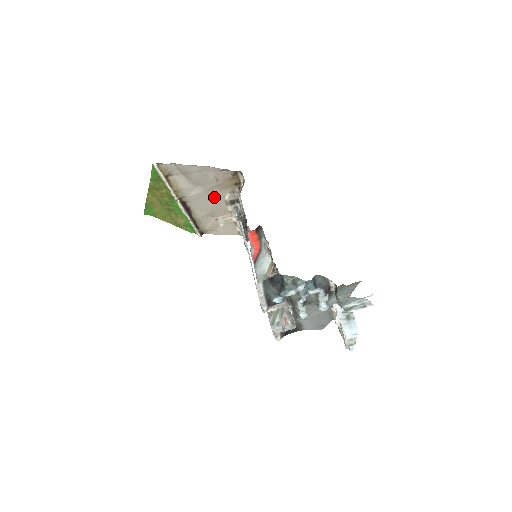
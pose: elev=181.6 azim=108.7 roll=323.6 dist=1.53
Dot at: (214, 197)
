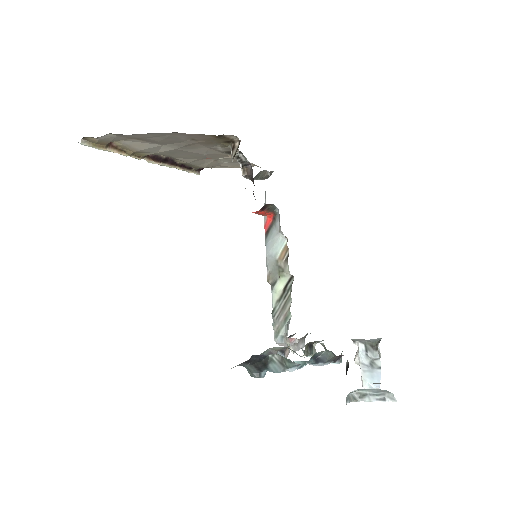
Dot at: (199, 149)
